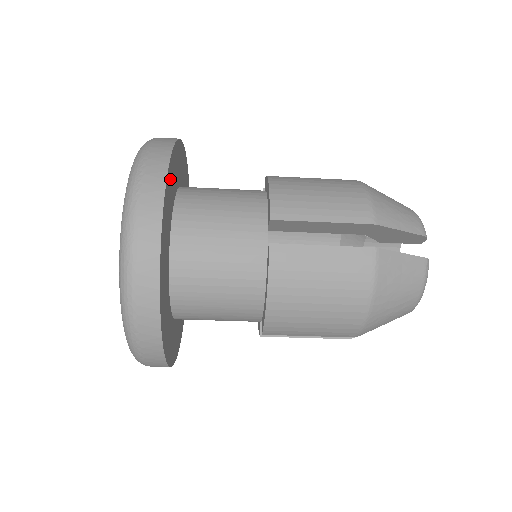
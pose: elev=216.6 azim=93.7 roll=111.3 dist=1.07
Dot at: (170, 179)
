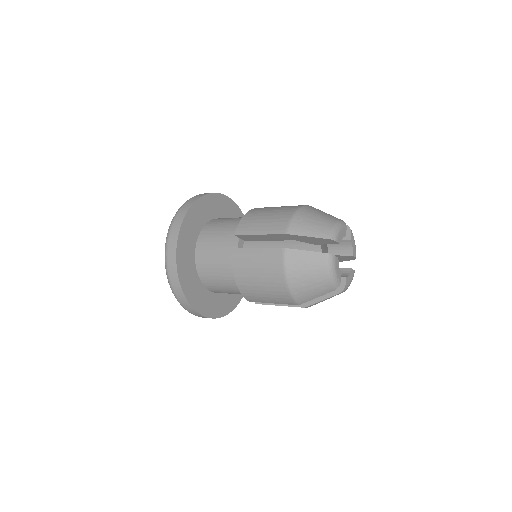
Dot at: (192, 217)
